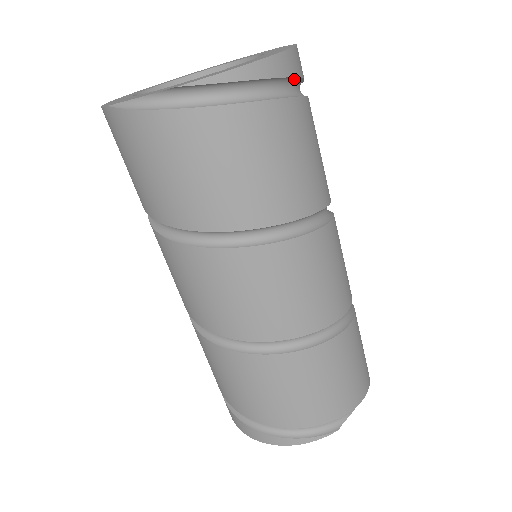
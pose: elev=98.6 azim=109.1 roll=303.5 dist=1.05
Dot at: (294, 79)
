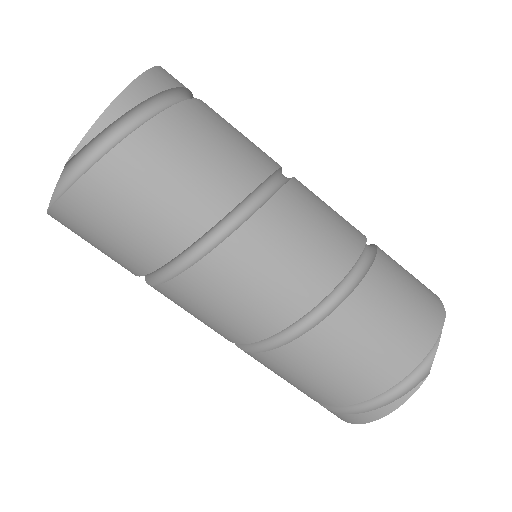
Dot at: (164, 94)
